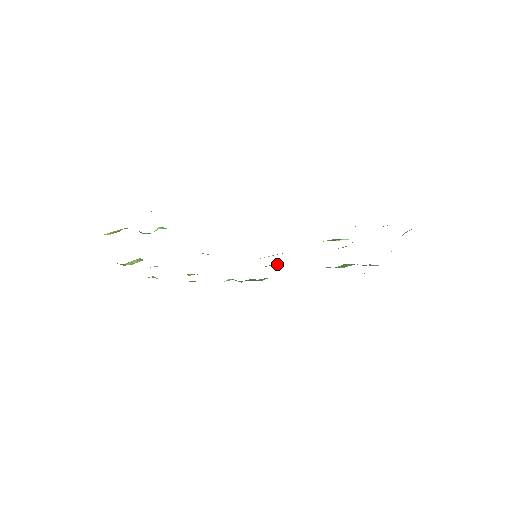
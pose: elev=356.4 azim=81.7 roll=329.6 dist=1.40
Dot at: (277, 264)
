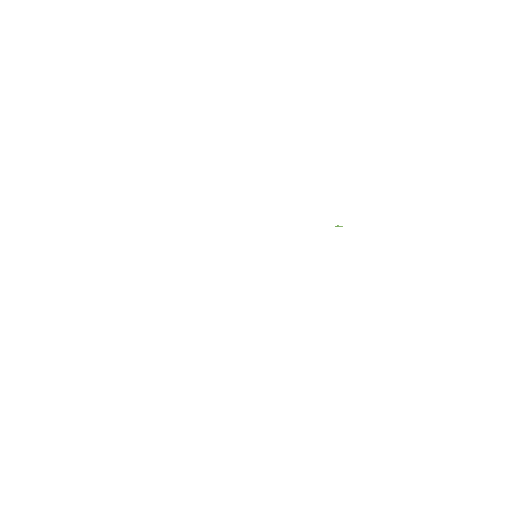
Dot at: occluded
